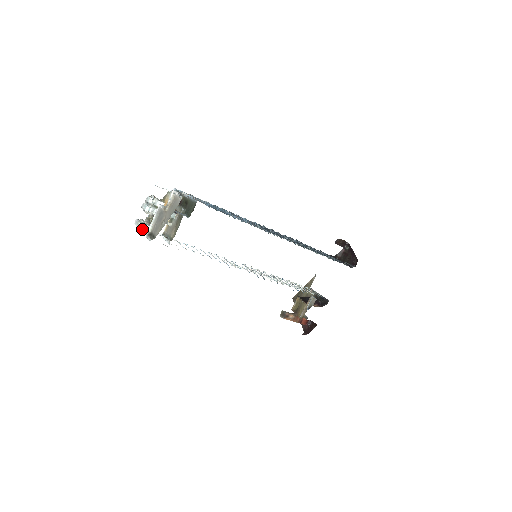
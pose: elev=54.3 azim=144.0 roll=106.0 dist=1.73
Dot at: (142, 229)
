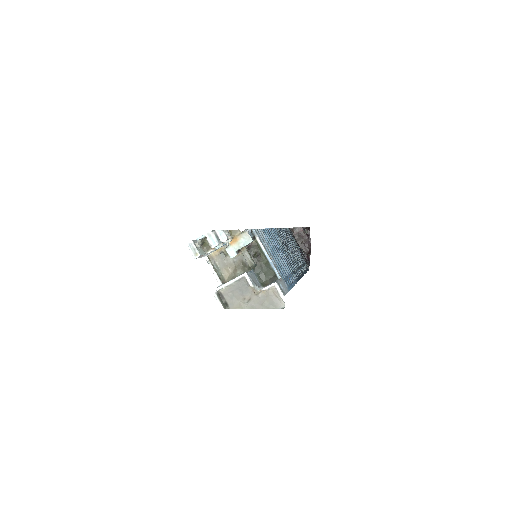
Dot at: (196, 258)
